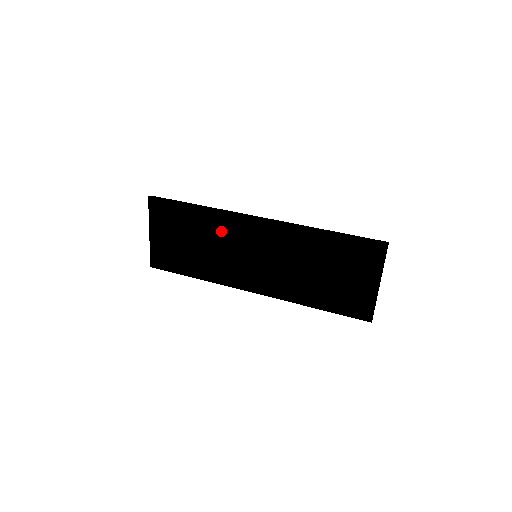
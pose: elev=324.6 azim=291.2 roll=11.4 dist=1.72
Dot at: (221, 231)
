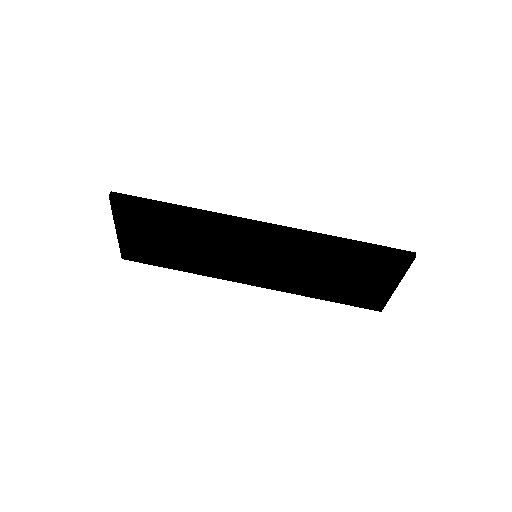
Dot at: (212, 234)
